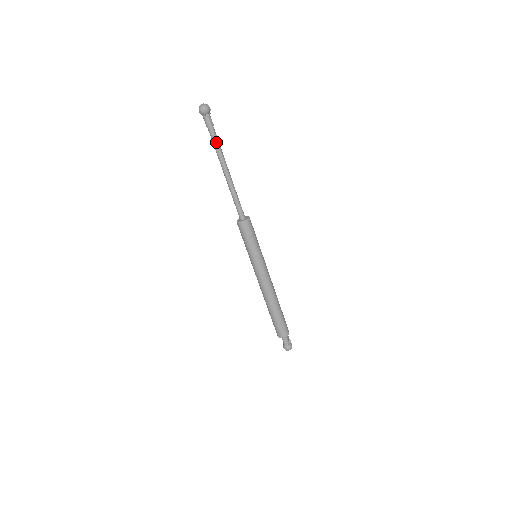
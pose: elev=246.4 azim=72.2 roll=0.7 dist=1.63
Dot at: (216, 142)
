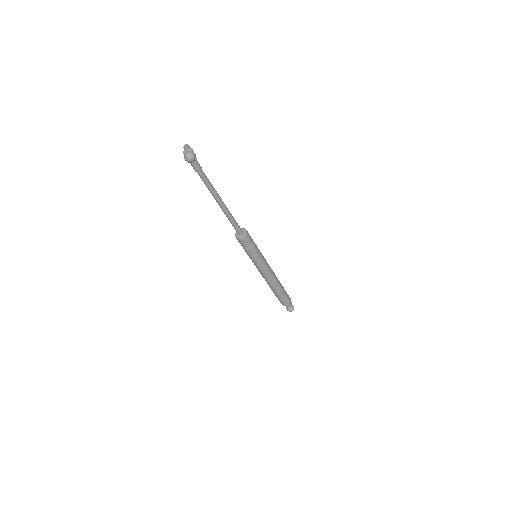
Dot at: (207, 181)
